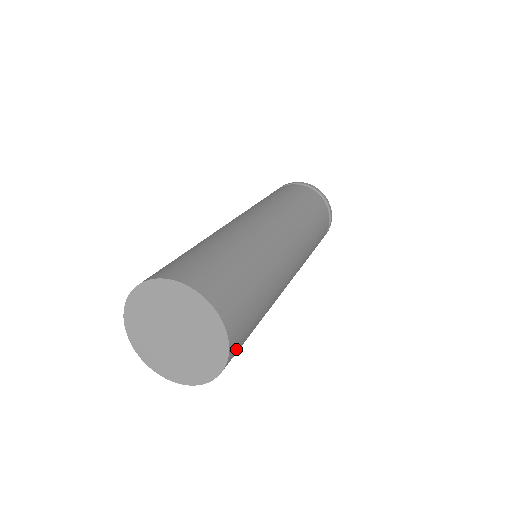
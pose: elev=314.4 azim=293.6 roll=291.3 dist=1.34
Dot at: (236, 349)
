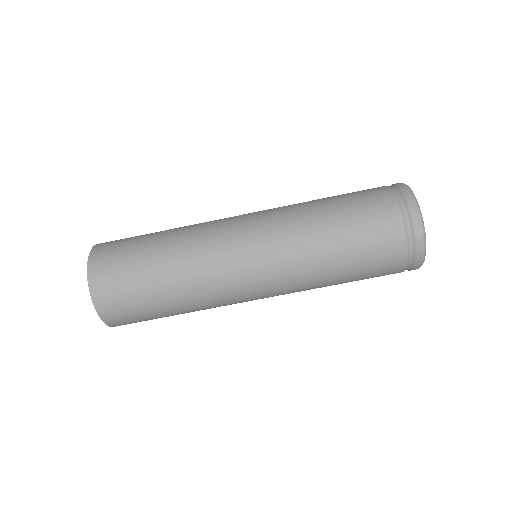
Dot at: occluded
